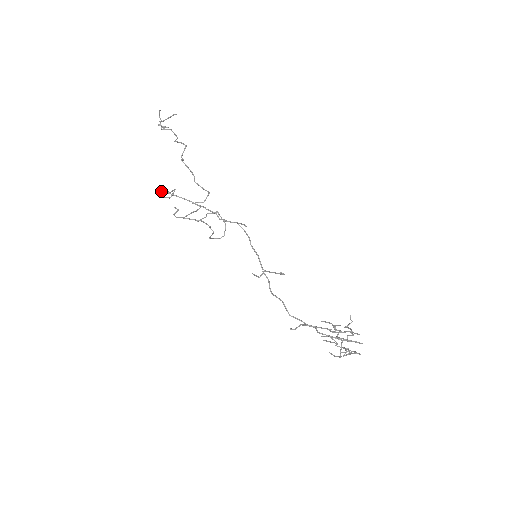
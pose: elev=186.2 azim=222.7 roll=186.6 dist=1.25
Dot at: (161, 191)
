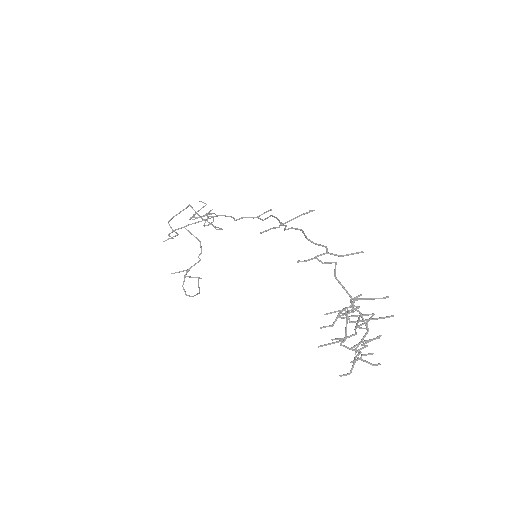
Dot at: (173, 217)
